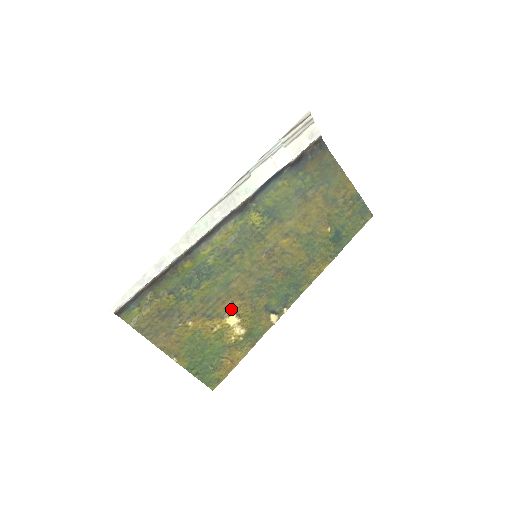
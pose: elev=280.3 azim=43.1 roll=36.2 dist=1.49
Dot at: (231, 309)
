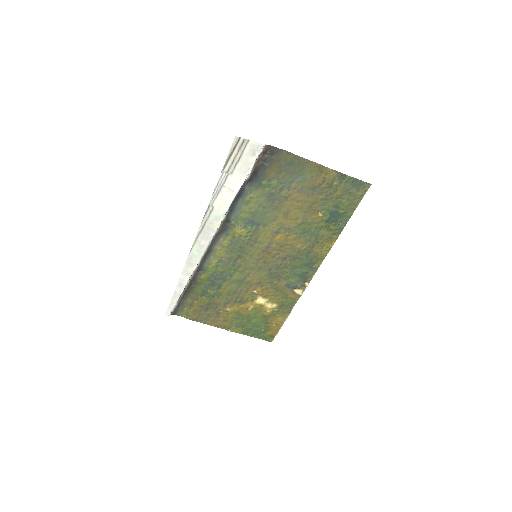
Dot at: (256, 294)
